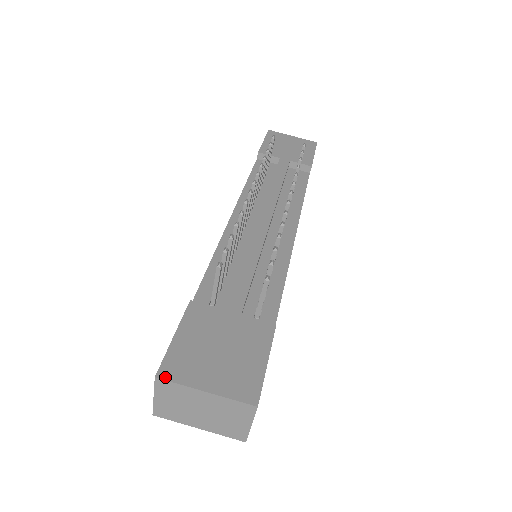
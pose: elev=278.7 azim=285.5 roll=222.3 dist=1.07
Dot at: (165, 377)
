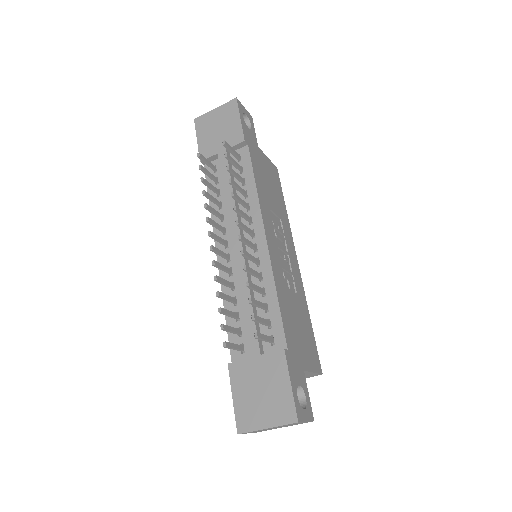
Dot at: (242, 431)
